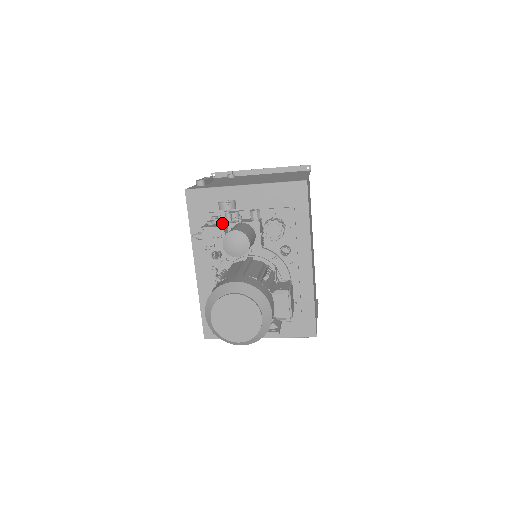
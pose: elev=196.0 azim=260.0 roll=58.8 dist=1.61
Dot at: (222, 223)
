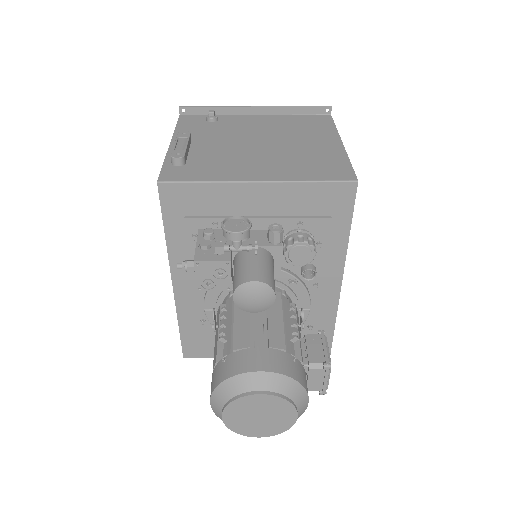
Dot at: occluded
